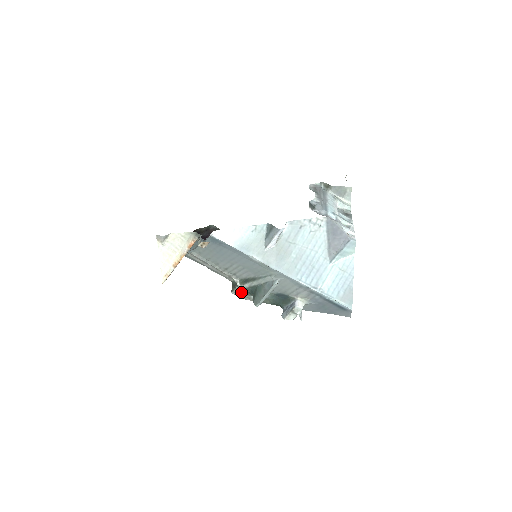
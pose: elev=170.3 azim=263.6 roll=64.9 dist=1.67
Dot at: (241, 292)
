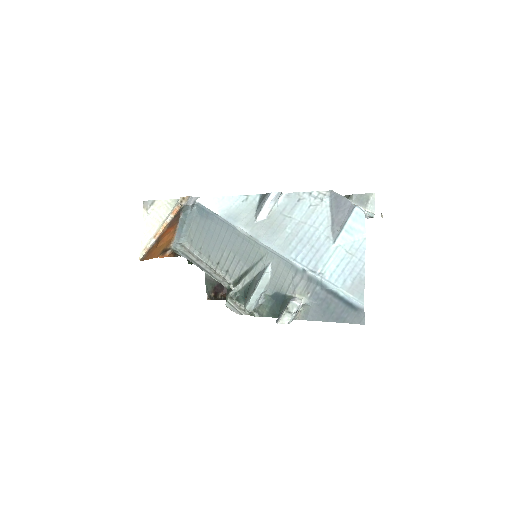
Dot at: (234, 297)
